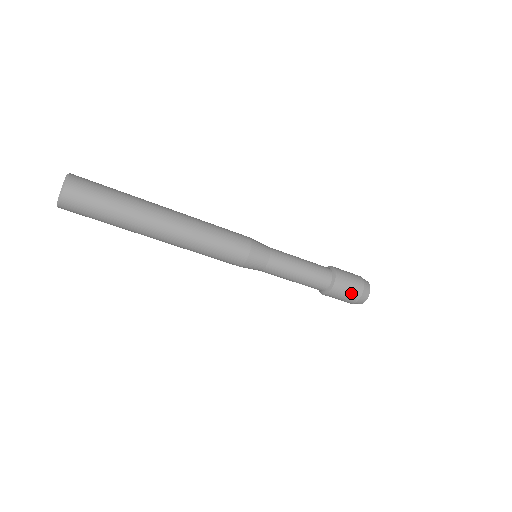
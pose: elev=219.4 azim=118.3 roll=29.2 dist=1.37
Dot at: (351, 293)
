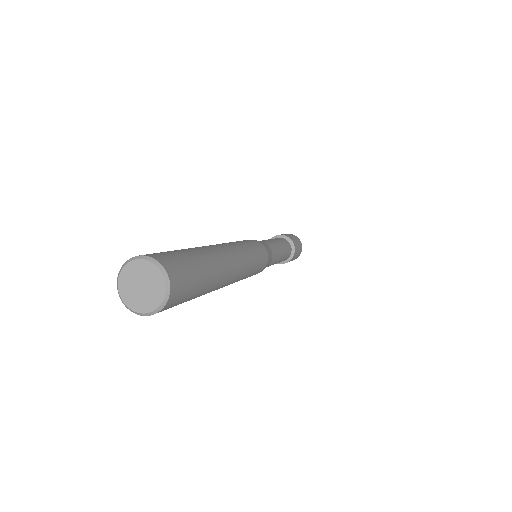
Dot at: occluded
